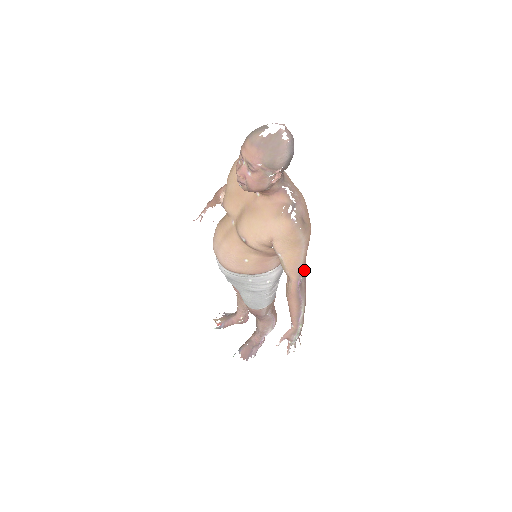
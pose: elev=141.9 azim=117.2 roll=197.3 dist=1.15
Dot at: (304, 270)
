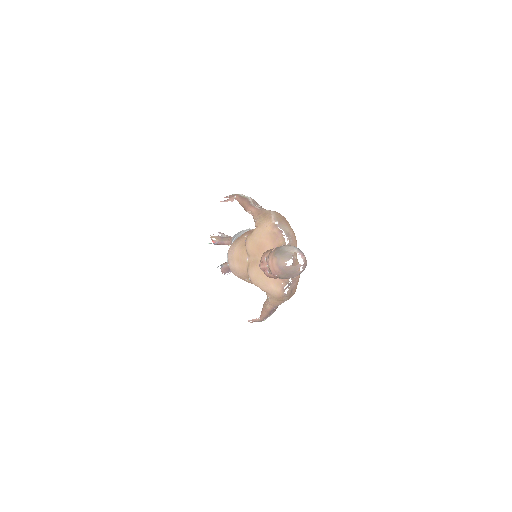
Dot at: occluded
